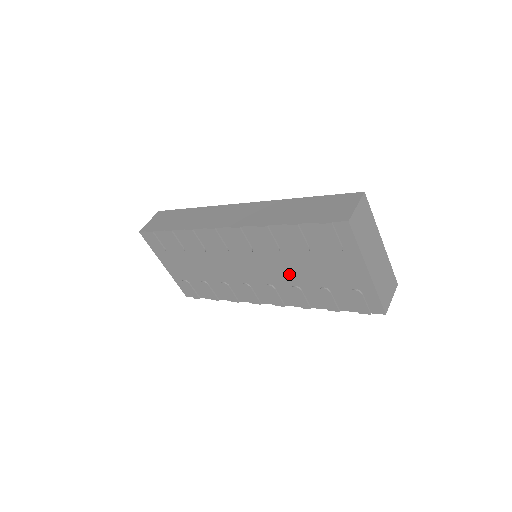
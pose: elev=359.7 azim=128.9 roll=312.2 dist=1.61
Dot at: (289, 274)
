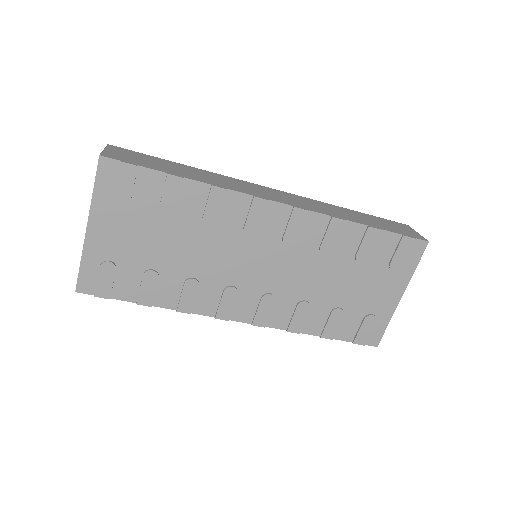
Dot at: (312, 285)
